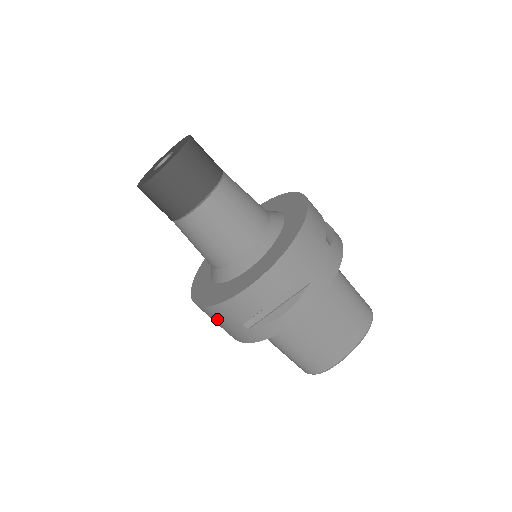
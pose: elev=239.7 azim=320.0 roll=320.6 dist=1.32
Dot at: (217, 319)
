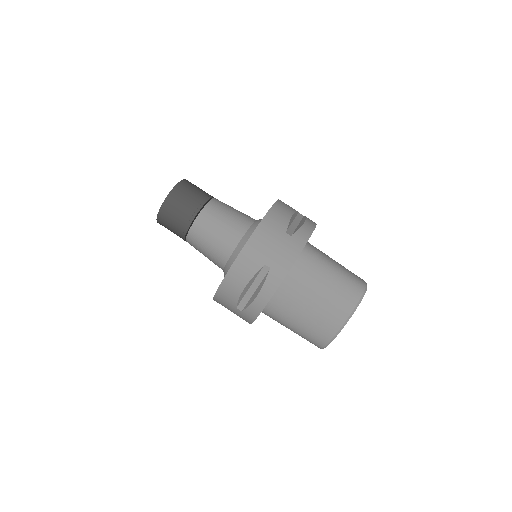
Dot at: occluded
